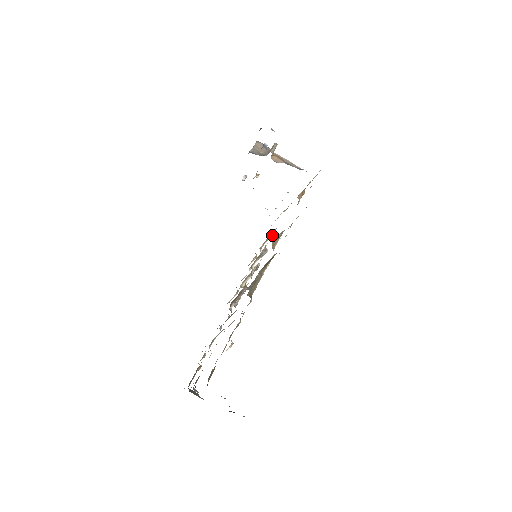
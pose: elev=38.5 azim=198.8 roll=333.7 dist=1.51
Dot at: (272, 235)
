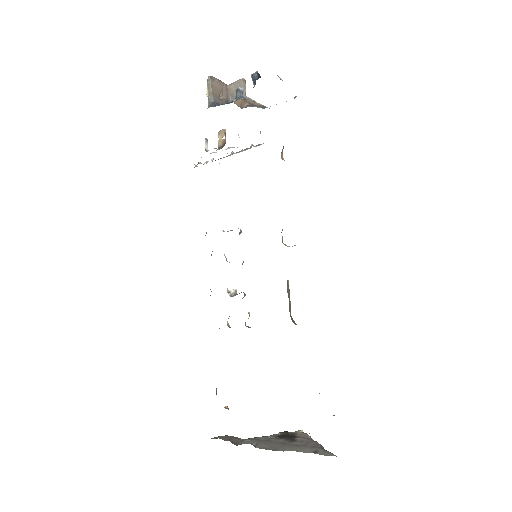
Dot at: occluded
